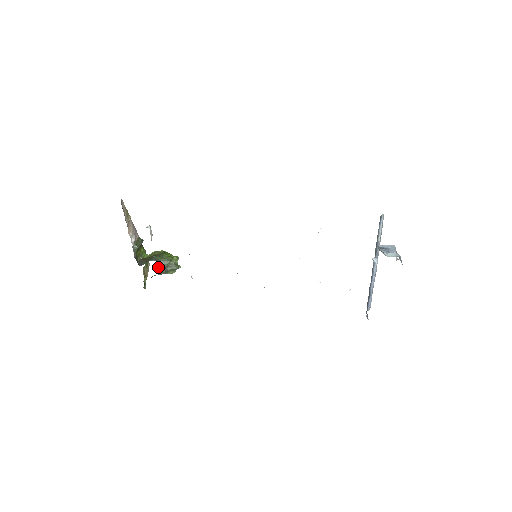
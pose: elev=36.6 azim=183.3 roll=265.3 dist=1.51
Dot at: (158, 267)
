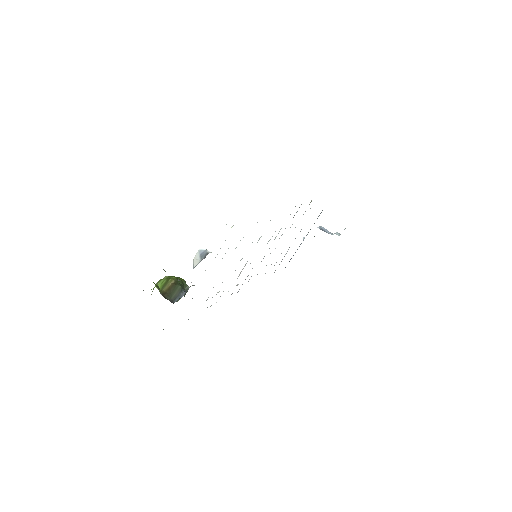
Dot at: occluded
